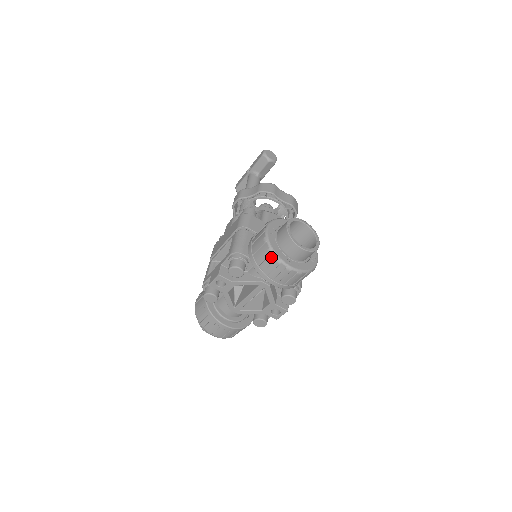
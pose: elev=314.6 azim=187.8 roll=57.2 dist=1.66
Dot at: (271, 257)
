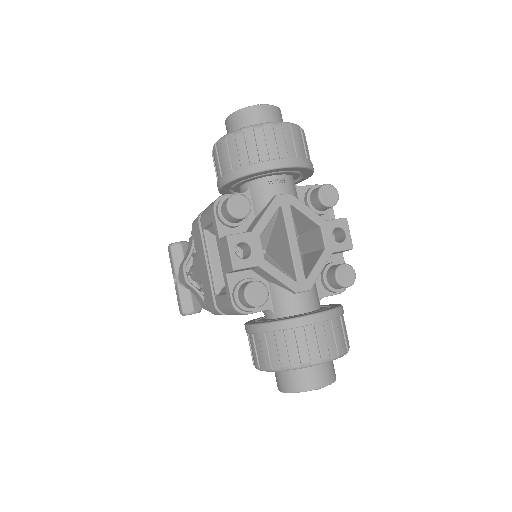
Dot at: (247, 135)
